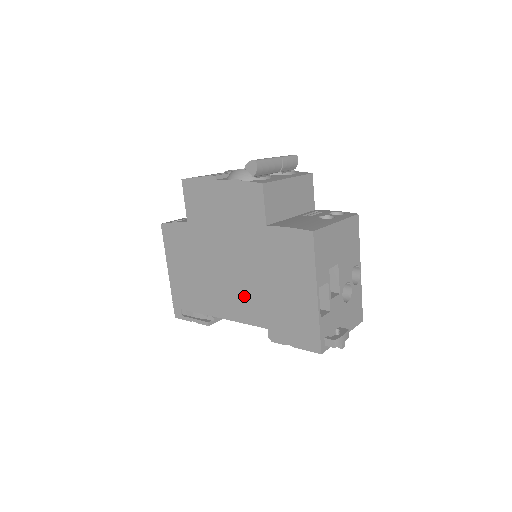
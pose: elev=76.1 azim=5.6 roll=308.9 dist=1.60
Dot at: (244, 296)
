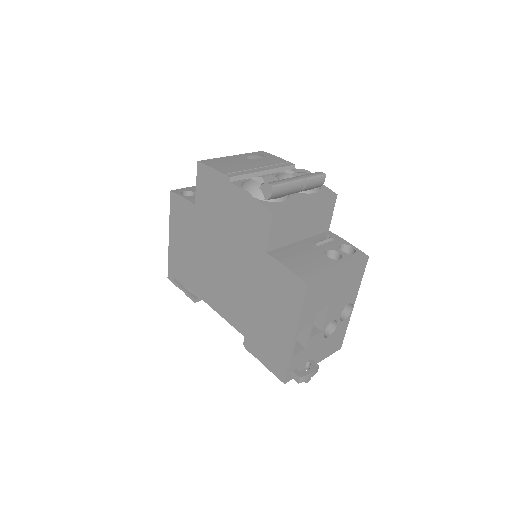
Dot at: (231, 299)
